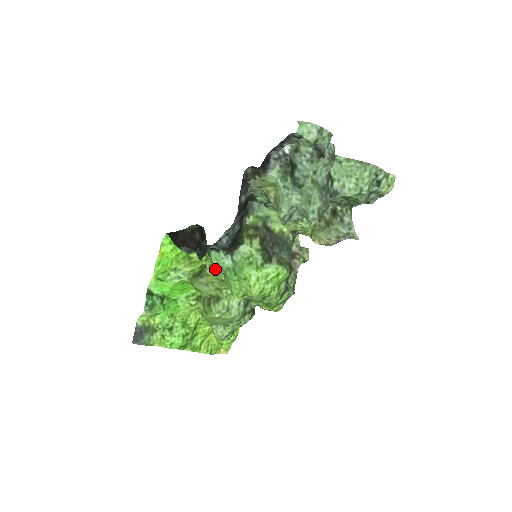
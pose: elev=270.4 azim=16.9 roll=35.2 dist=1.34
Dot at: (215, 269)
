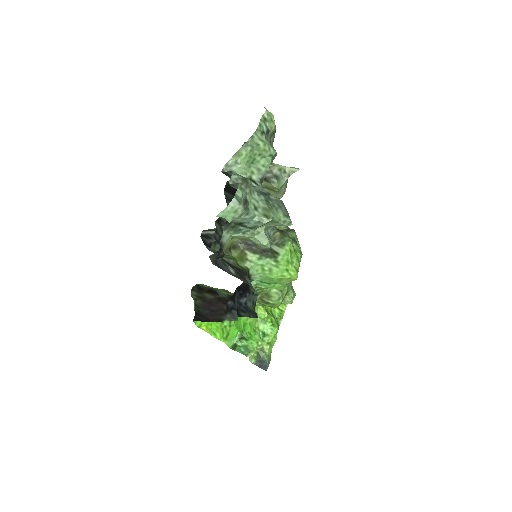
Dot at: occluded
